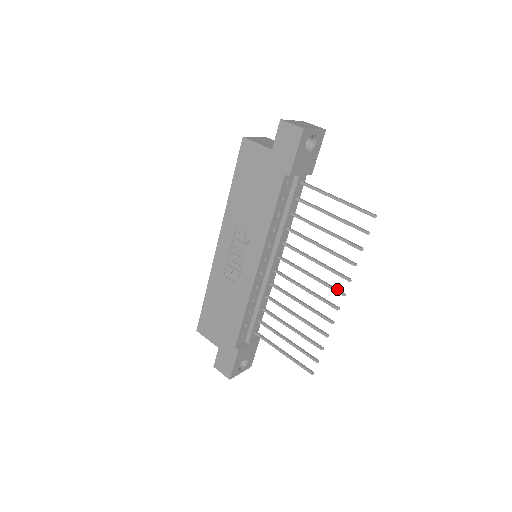
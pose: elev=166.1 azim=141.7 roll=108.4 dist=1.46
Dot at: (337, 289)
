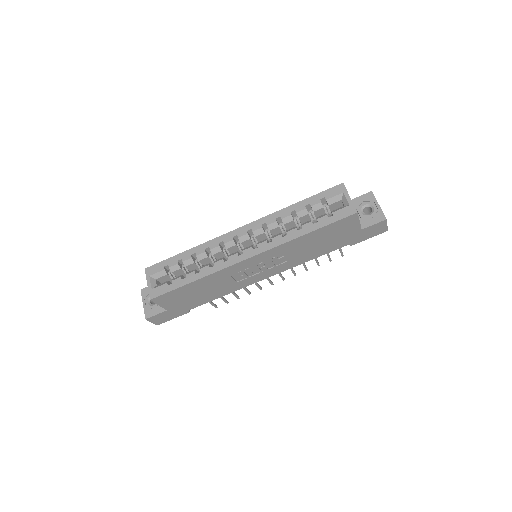
Dot at: (283, 277)
